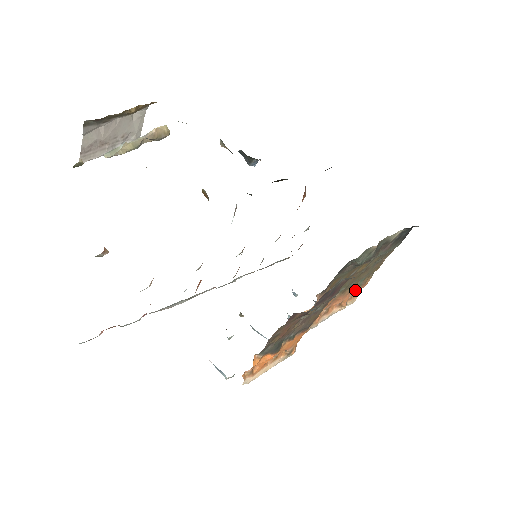
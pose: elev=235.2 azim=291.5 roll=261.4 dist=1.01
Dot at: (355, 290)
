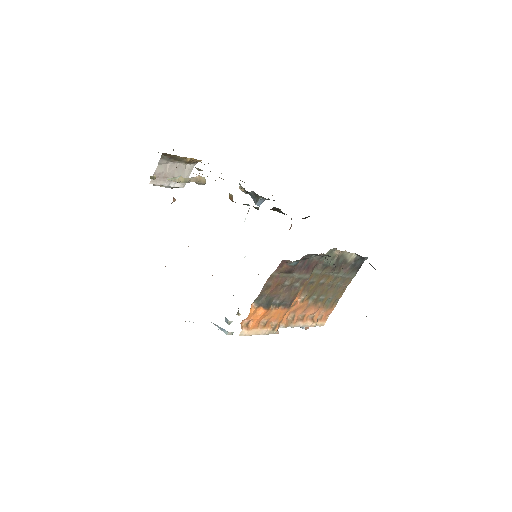
Dot at: (324, 309)
